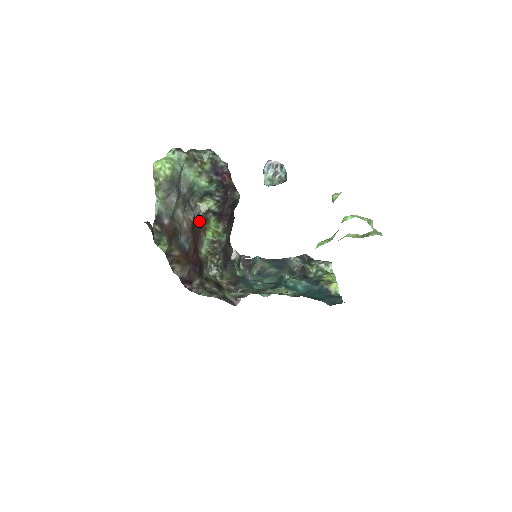
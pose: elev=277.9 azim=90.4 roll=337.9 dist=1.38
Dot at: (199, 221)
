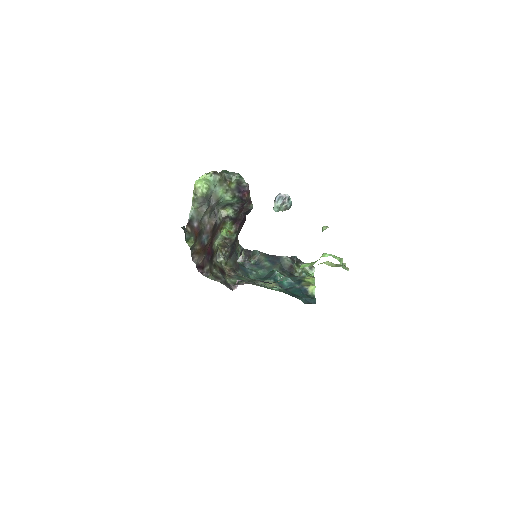
Dot at: (218, 223)
